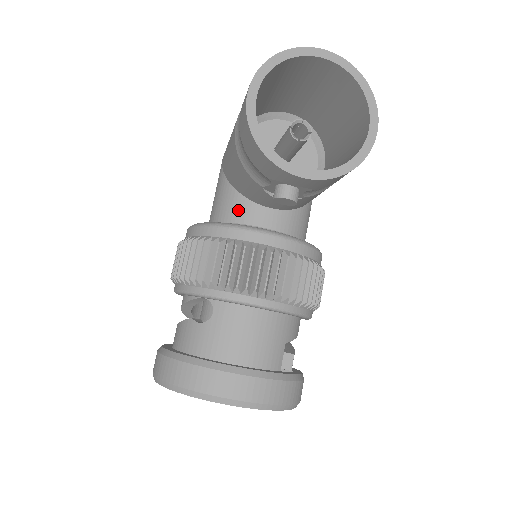
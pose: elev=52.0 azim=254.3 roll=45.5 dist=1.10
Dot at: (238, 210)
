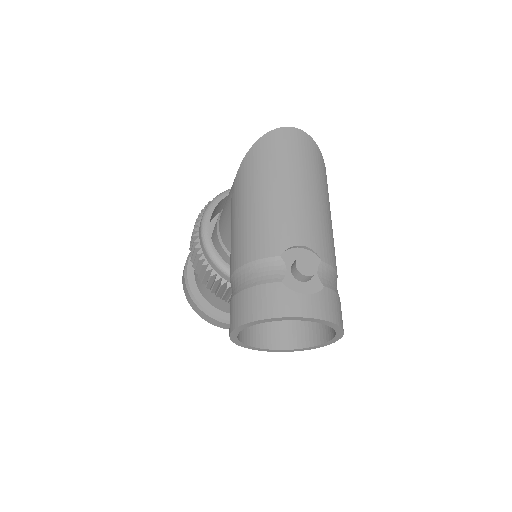
Dot at: occluded
